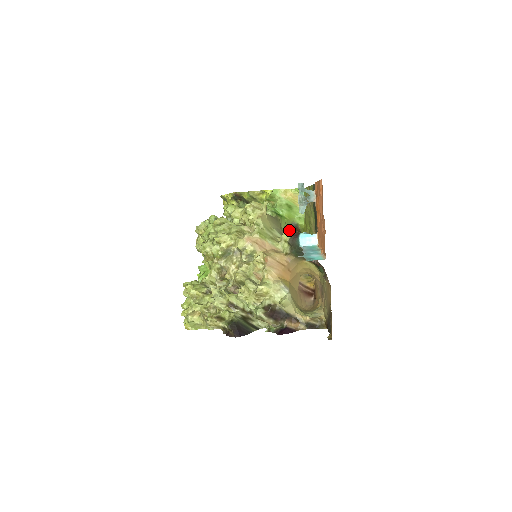
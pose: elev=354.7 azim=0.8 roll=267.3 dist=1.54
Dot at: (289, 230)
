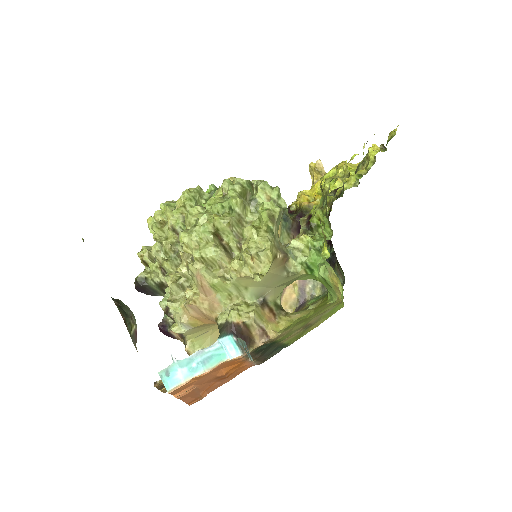
Dot at: (246, 314)
